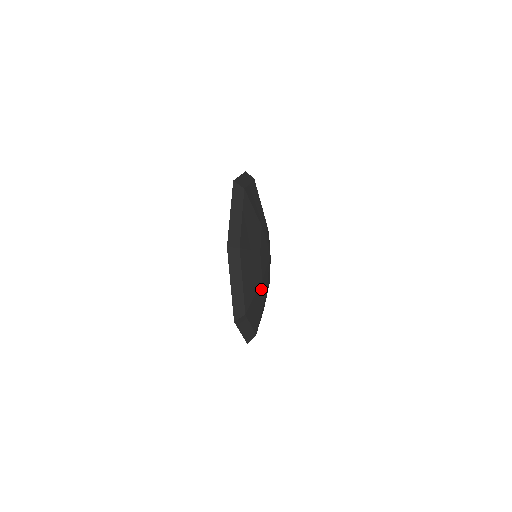
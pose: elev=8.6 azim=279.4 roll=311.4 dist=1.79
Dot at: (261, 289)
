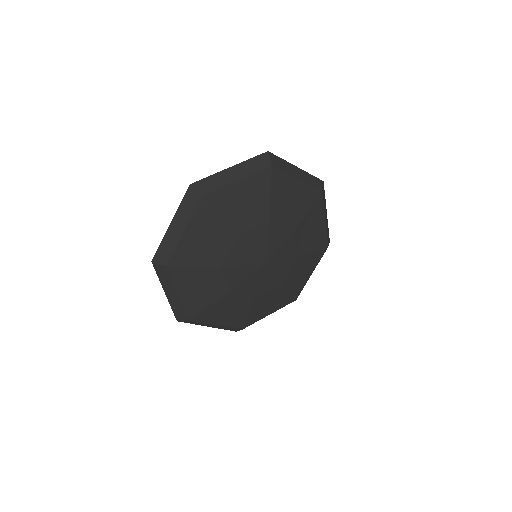
Dot at: (217, 275)
